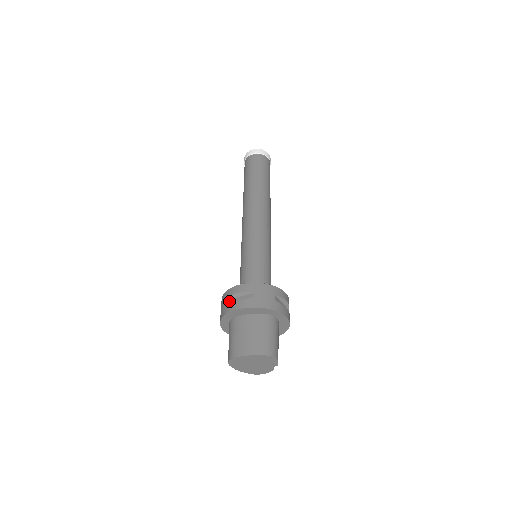
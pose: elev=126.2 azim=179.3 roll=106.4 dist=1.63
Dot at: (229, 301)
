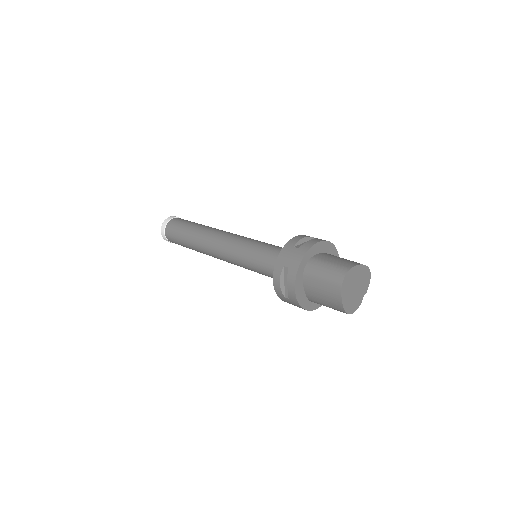
Dot at: (299, 246)
